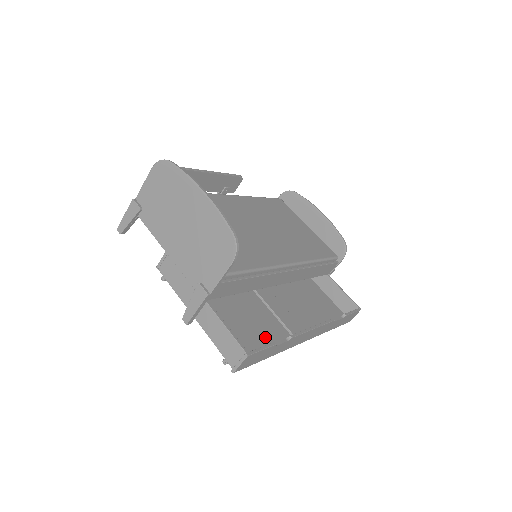
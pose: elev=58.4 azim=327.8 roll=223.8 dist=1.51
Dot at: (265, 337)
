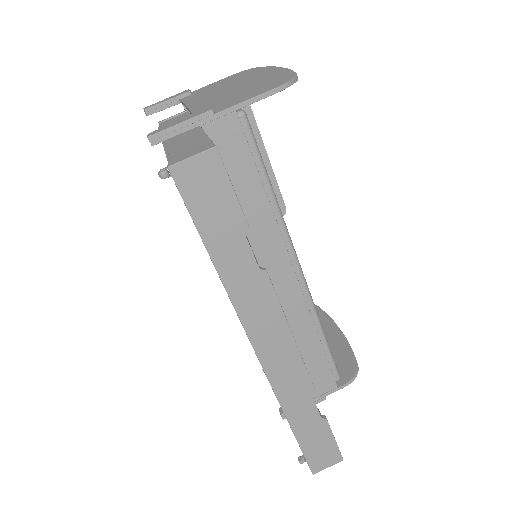
Dot at: occluded
